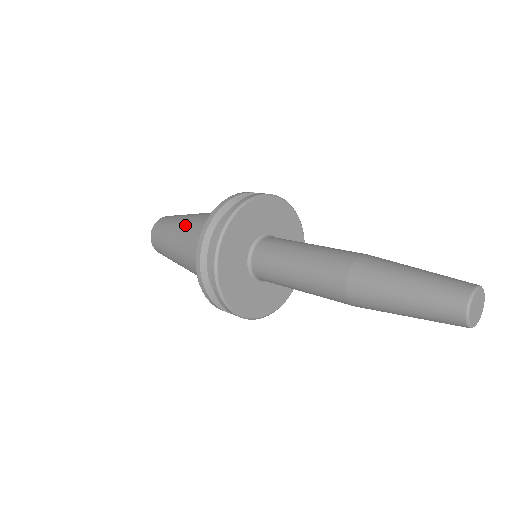
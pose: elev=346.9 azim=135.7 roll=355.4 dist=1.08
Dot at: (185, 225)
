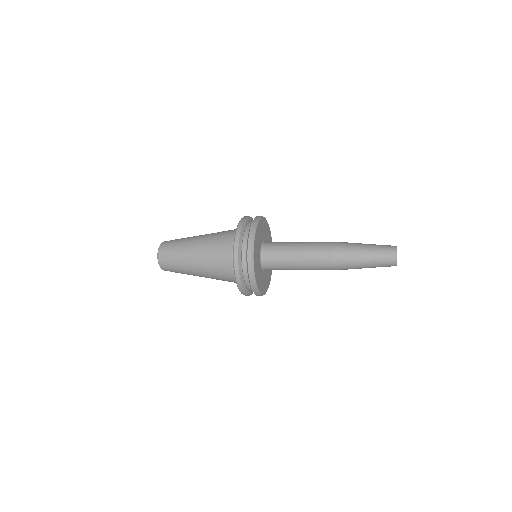
Dot at: (199, 248)
